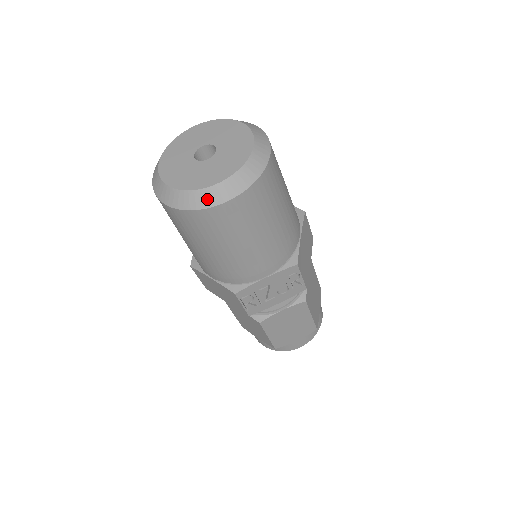
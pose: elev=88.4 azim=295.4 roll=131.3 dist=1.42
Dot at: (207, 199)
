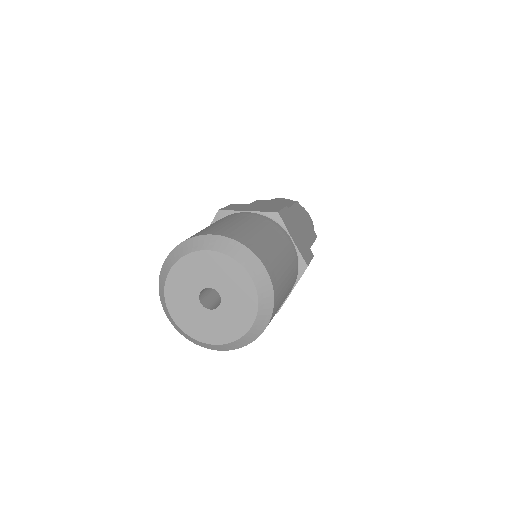
Dot at: (250, 338)
